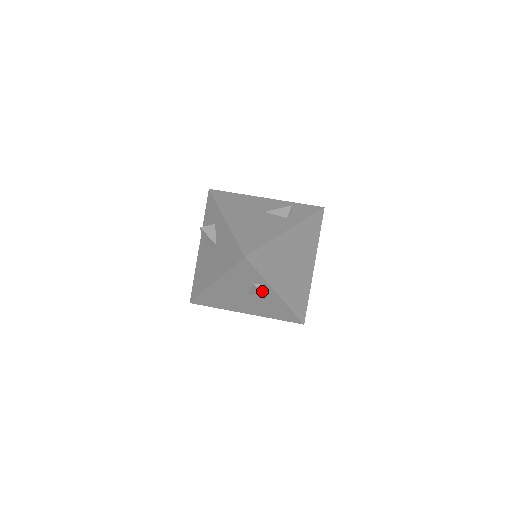
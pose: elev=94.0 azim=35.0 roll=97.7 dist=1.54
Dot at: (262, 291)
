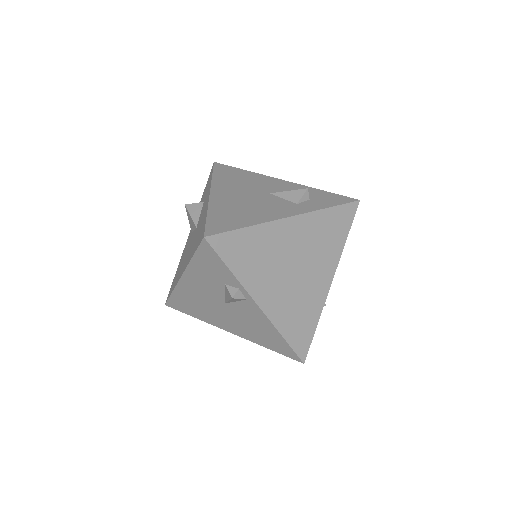
Dot at: (234, 297)
